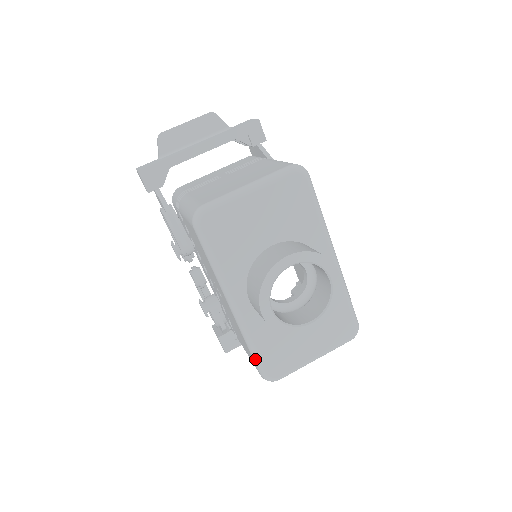
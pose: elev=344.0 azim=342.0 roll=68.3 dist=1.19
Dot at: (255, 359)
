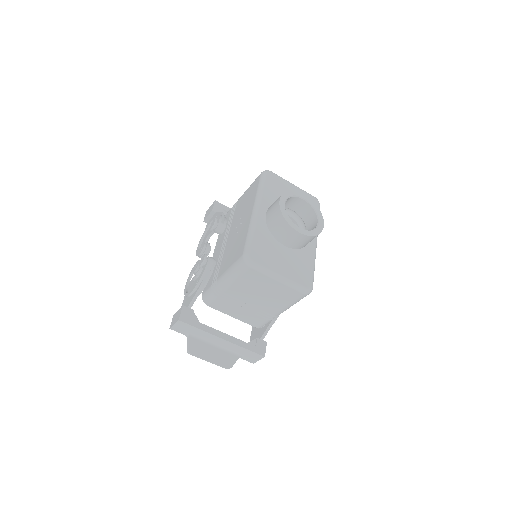
Dot at: (248, 241)
